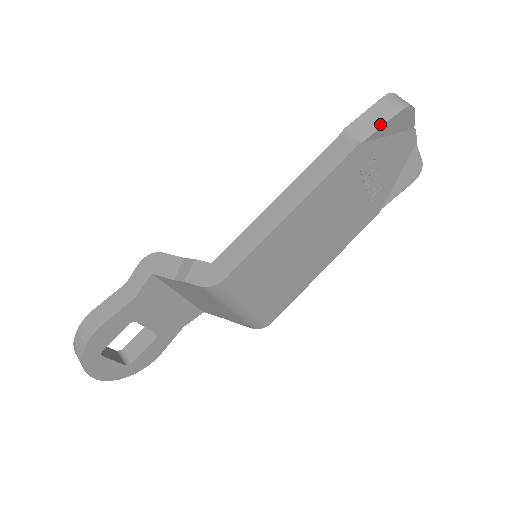
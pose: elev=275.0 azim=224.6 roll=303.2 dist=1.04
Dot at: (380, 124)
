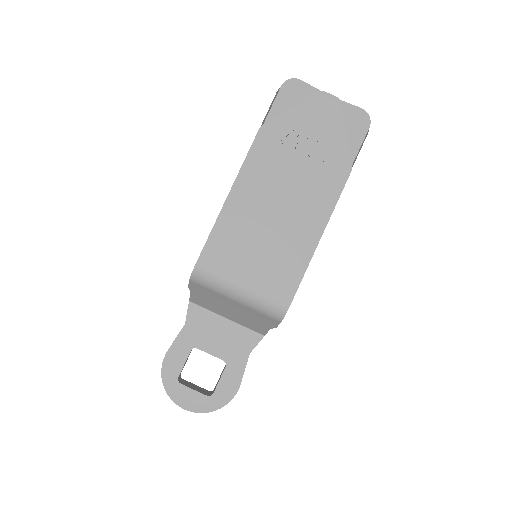
Dot at: (272, 105)
